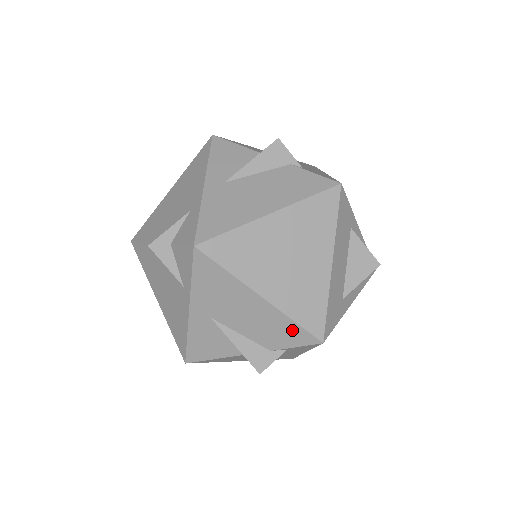
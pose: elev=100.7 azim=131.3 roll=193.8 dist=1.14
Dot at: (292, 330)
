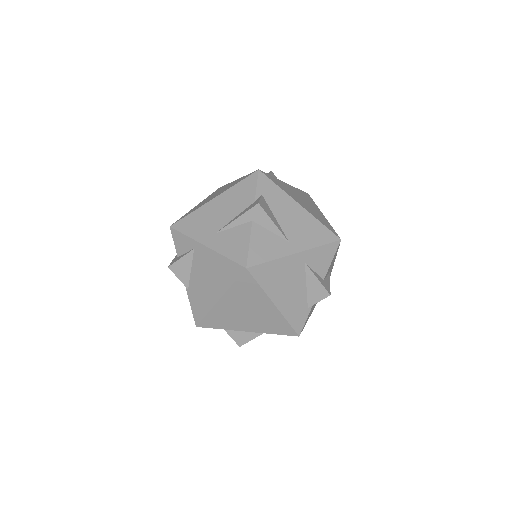
Dot at: (243, 186)
